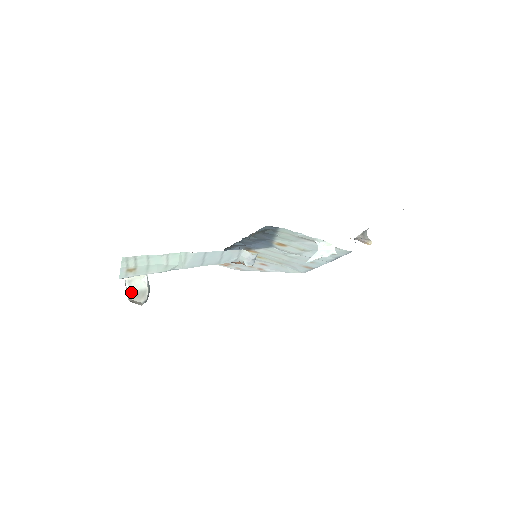
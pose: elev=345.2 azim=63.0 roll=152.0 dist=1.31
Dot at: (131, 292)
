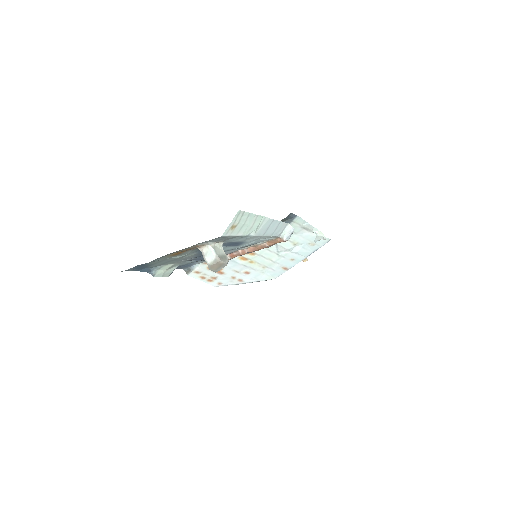
Dot at: (217, 255)
